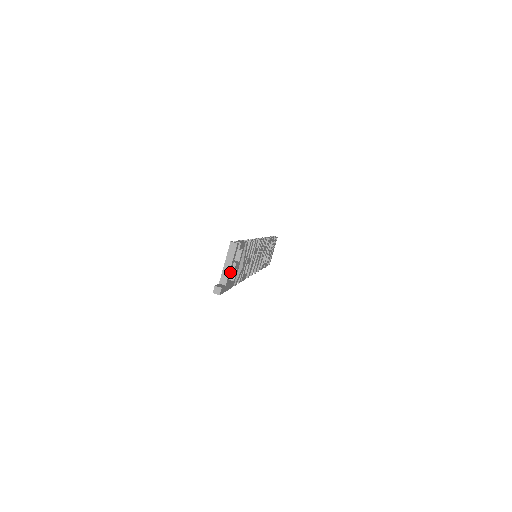
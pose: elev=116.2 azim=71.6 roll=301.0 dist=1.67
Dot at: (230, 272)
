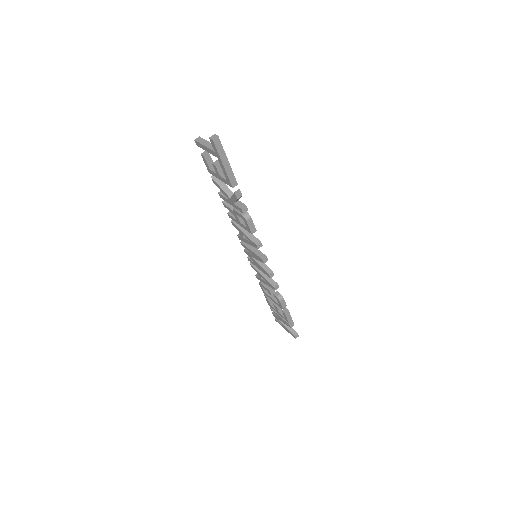
Dot at: occluded
